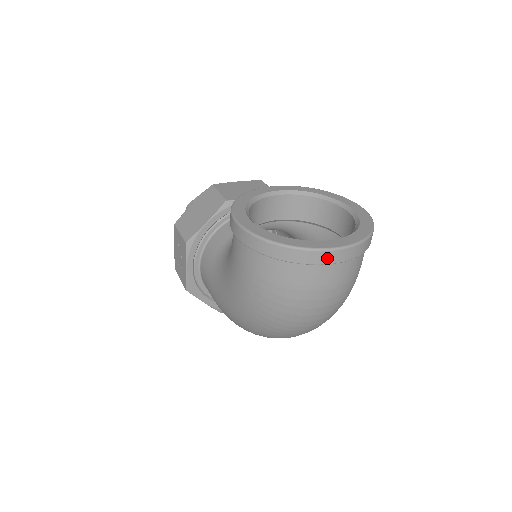
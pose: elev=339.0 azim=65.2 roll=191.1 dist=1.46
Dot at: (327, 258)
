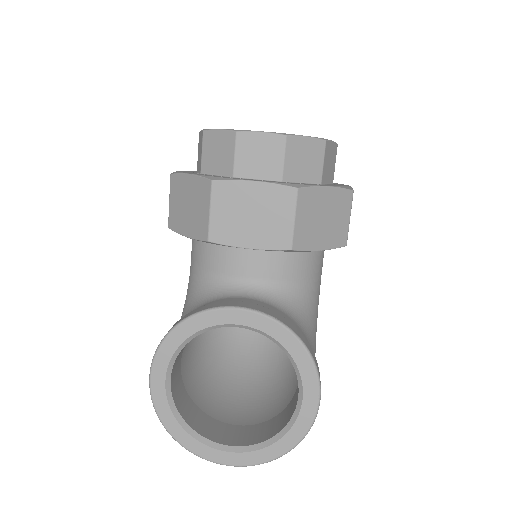
Dot at: occluded
